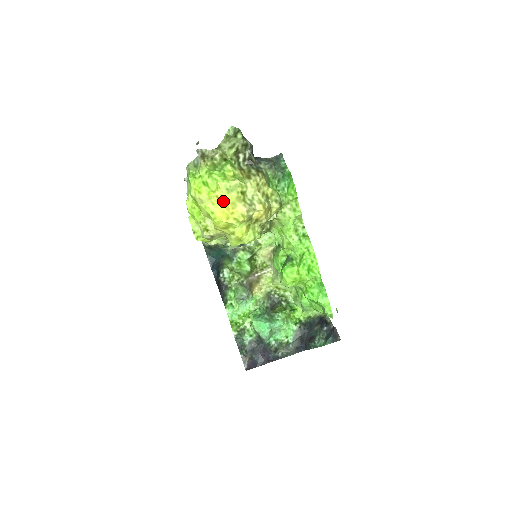
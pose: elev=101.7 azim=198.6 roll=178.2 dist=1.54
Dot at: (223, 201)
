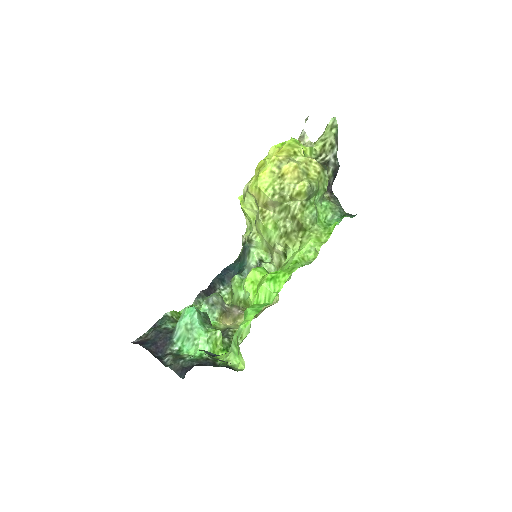
Dot at: occluded
